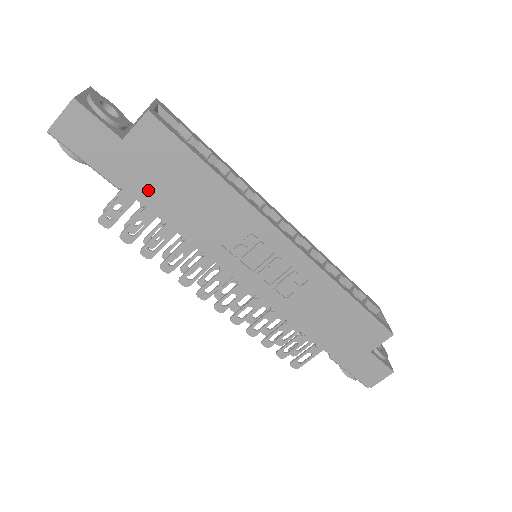
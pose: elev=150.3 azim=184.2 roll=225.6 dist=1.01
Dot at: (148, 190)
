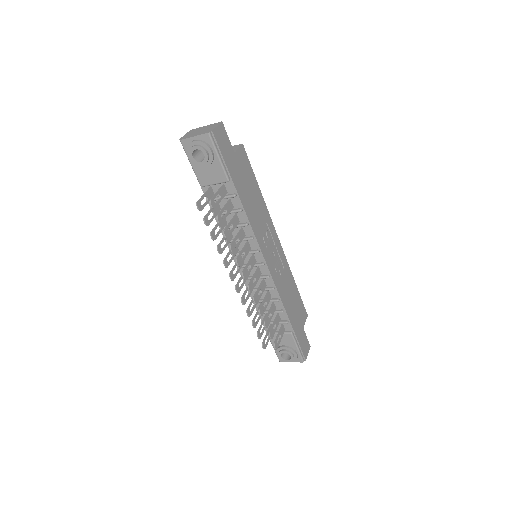
Dot at: (240, 186)
